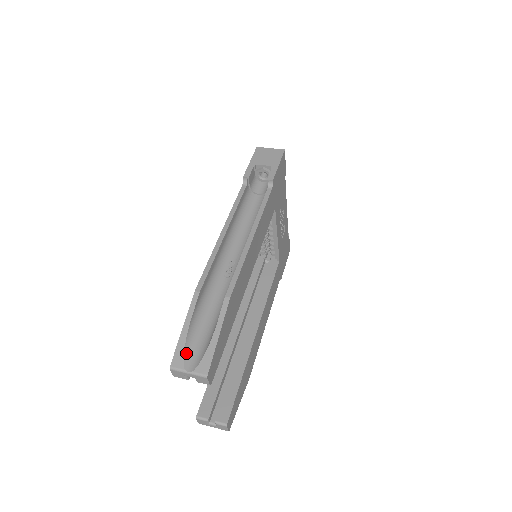
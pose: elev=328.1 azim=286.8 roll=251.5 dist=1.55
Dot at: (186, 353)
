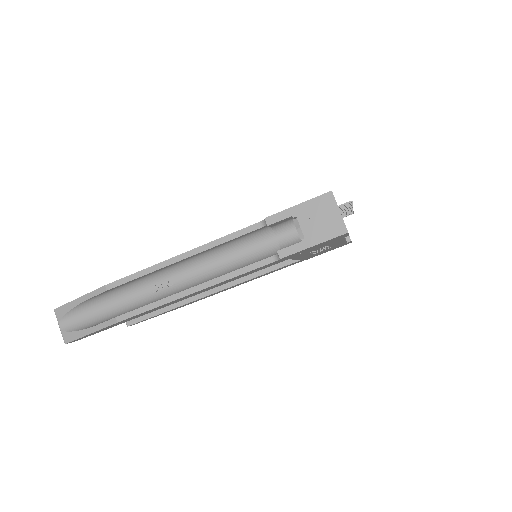
Dot at: (68, 314)
